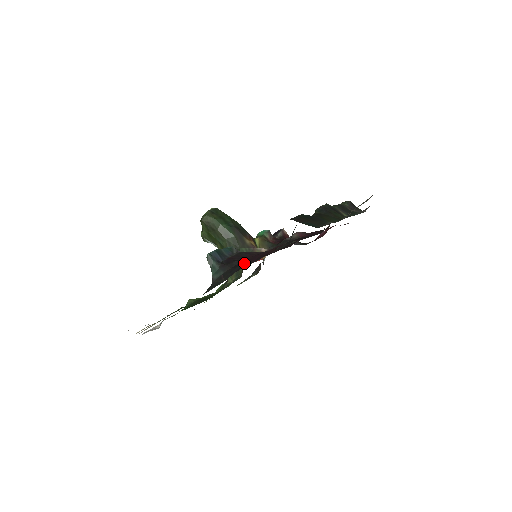
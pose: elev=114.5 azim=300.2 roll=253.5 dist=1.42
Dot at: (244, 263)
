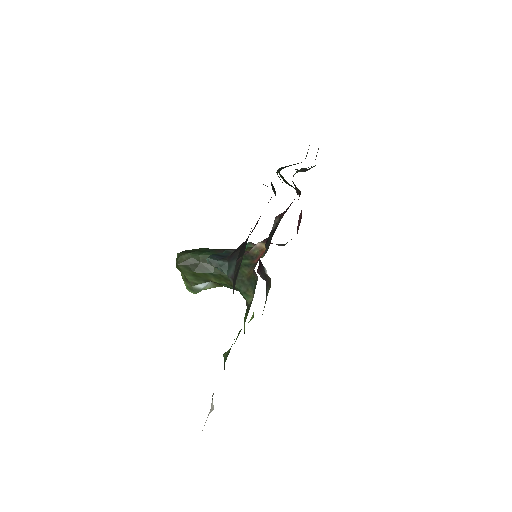
Dot at: occluded
